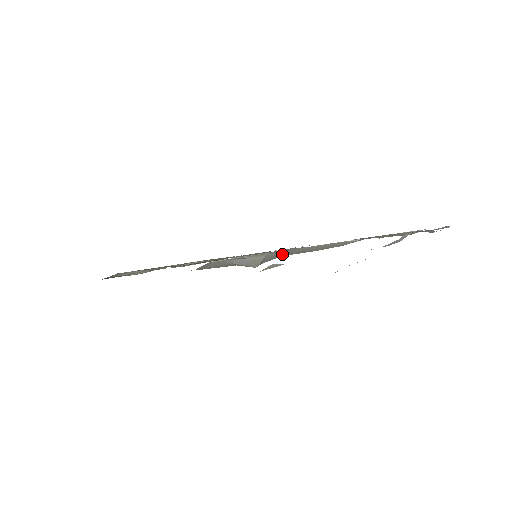
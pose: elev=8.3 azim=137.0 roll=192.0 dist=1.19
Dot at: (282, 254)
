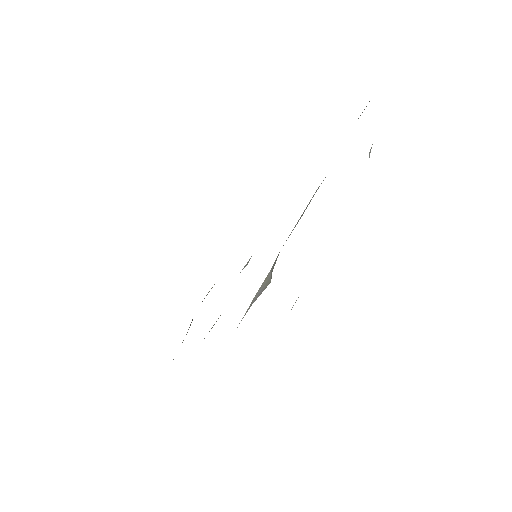
Dot at: occluded
